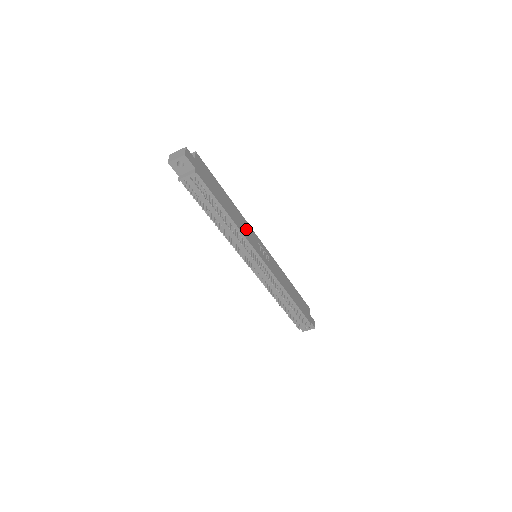
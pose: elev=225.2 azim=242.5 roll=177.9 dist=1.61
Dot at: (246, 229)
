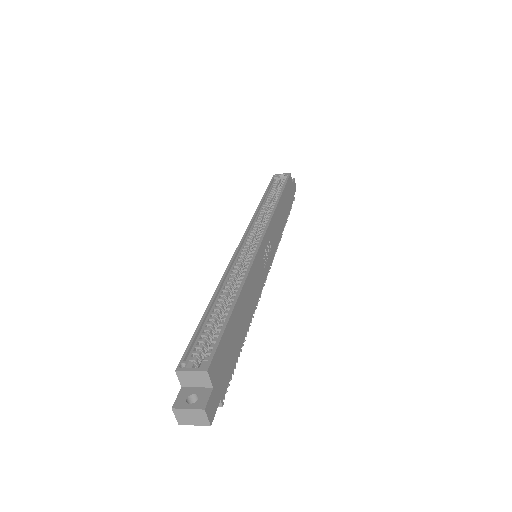
Dot at: (255, 281)
